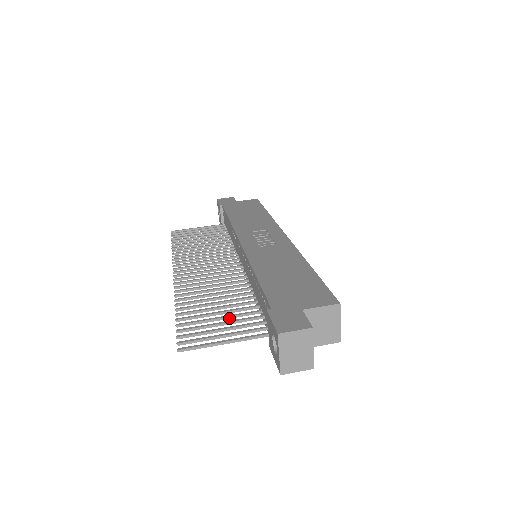
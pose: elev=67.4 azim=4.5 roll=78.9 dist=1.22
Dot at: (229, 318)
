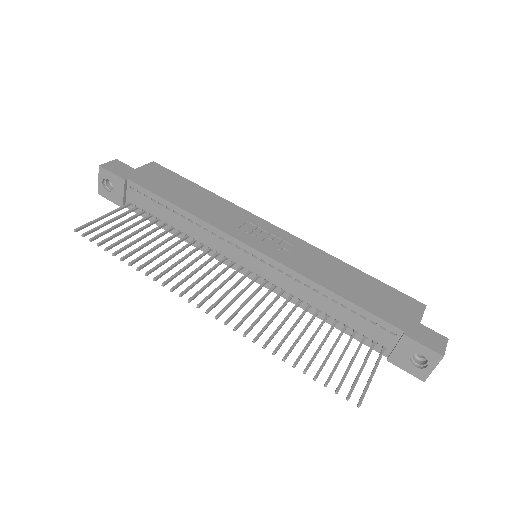
Dot at: (335, 346)
